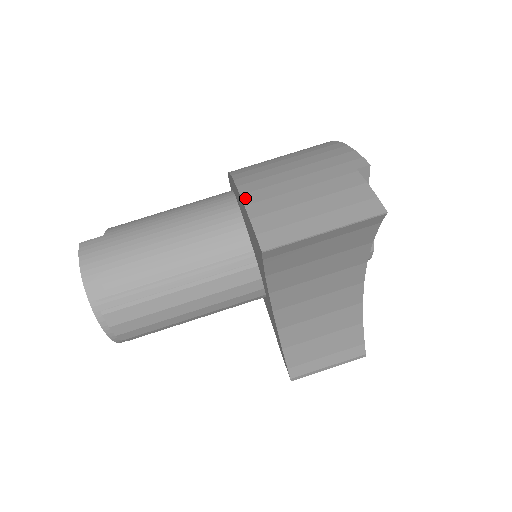
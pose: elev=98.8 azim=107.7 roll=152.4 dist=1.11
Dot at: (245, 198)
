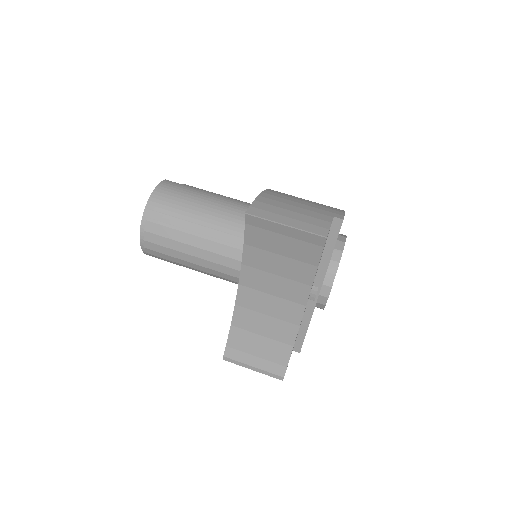
Dot at: (262, 194)
